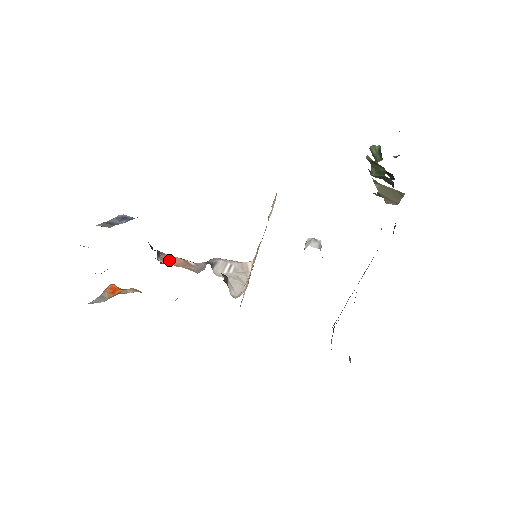
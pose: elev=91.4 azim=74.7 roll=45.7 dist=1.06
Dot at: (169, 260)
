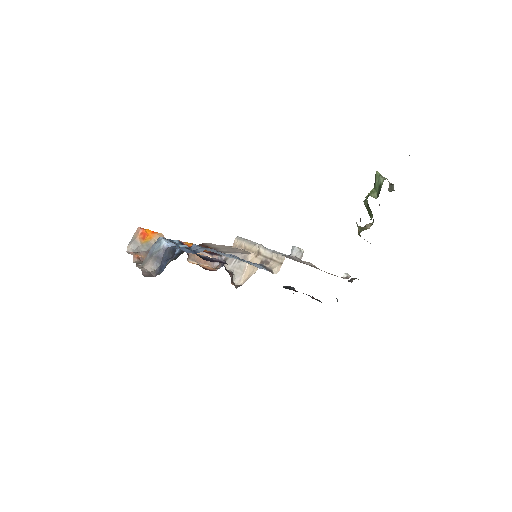
Dot at: (195, 258)
